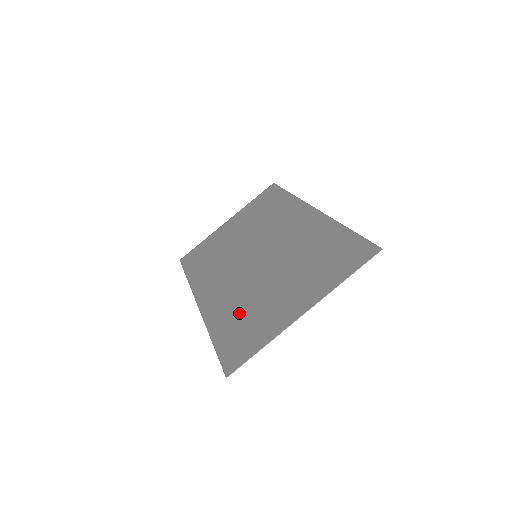
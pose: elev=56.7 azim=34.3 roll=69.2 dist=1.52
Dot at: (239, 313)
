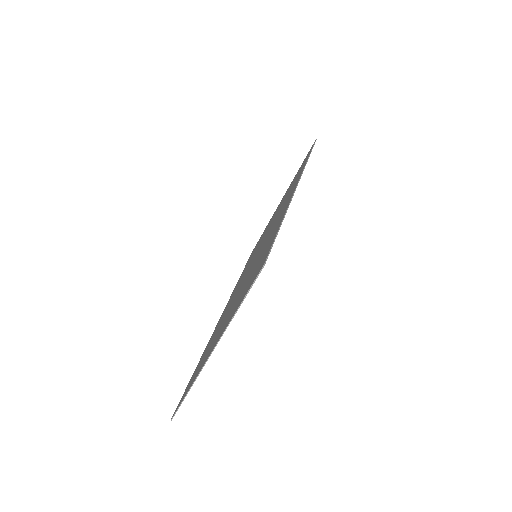
Dot at: (213, 337)
